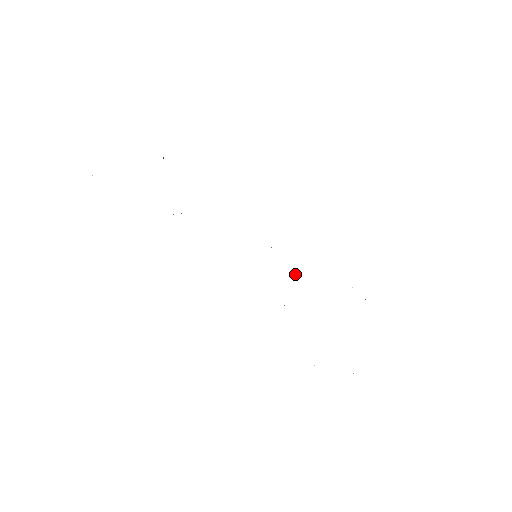
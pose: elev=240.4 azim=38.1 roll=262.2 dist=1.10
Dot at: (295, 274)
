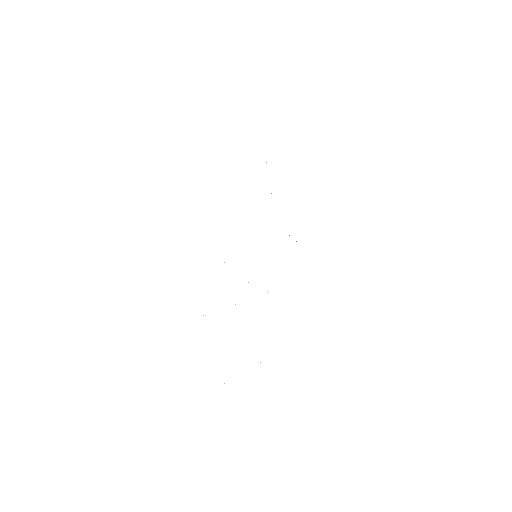
Dot at: occluded
